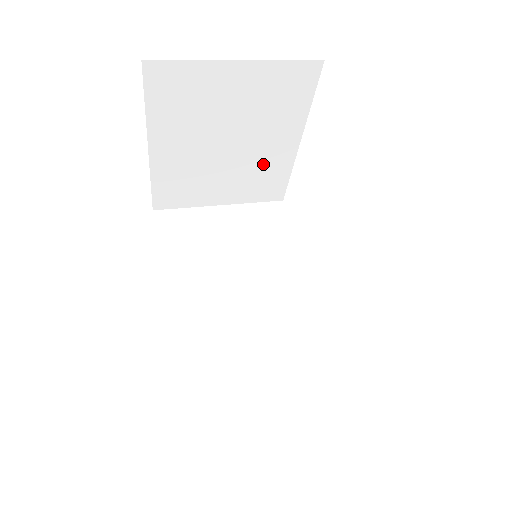
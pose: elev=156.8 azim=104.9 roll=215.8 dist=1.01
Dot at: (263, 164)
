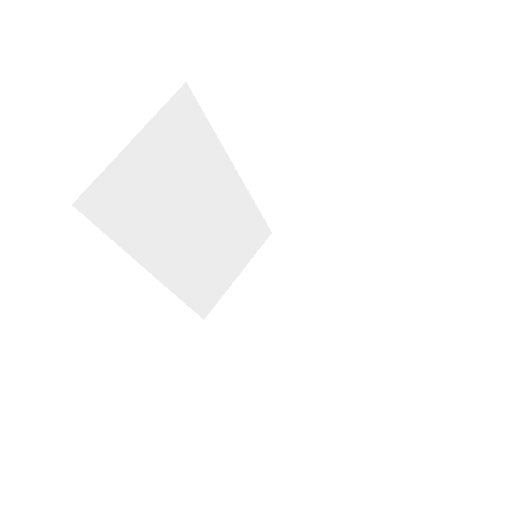
Dot at: occluded
